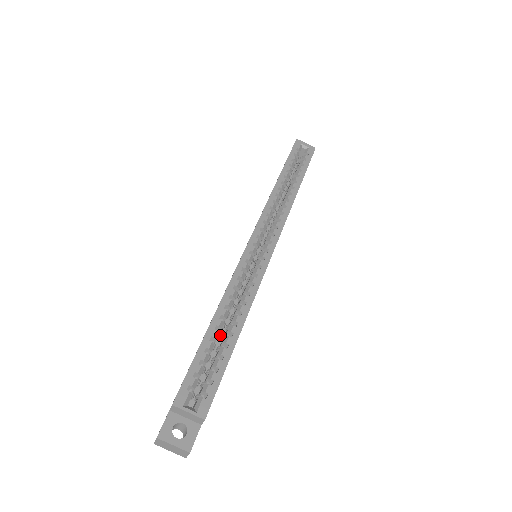
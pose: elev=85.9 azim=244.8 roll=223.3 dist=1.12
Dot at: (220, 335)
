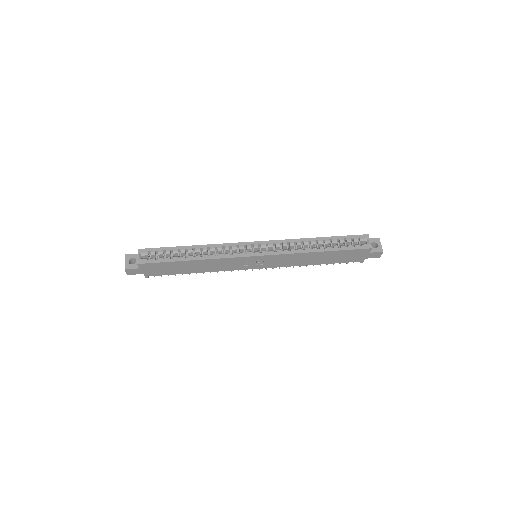
Dot at: occluded
